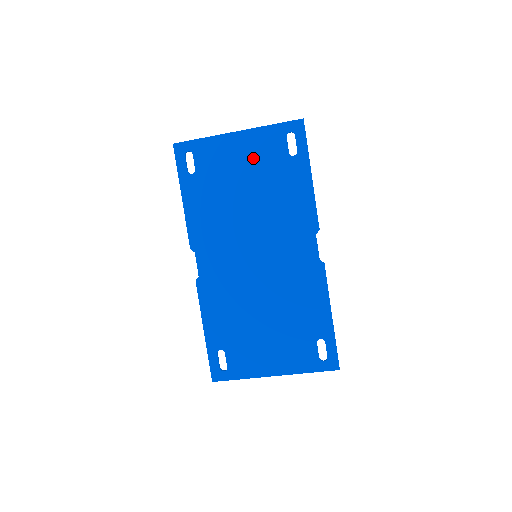
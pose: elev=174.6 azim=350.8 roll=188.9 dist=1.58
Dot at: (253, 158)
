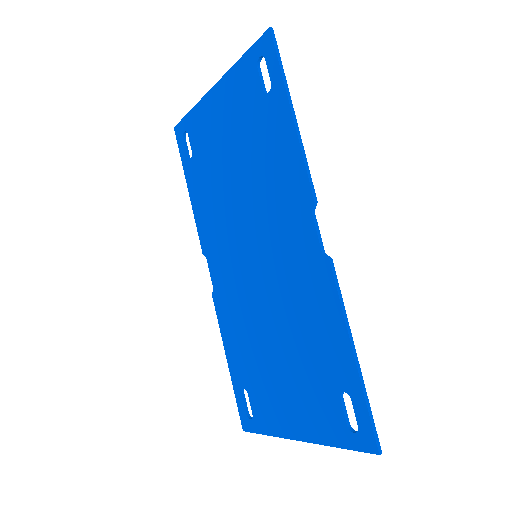
Dot at: (232, 115)
